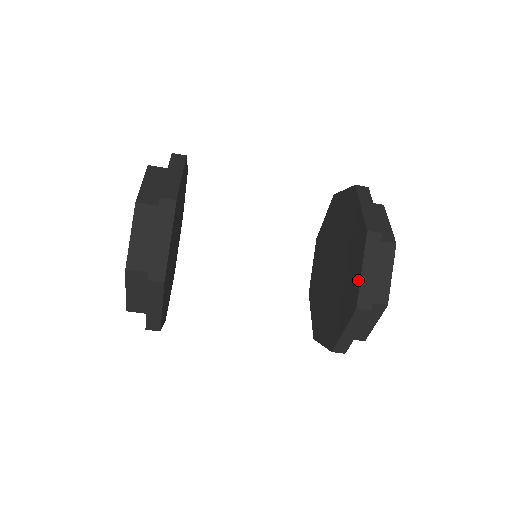
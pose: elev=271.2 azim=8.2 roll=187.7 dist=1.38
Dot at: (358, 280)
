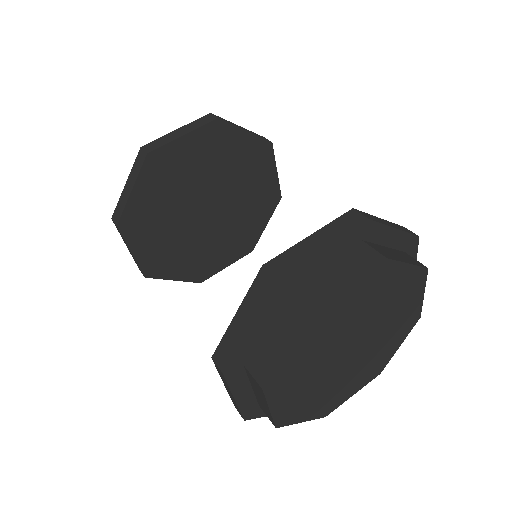
Dot at: (297, 248)
